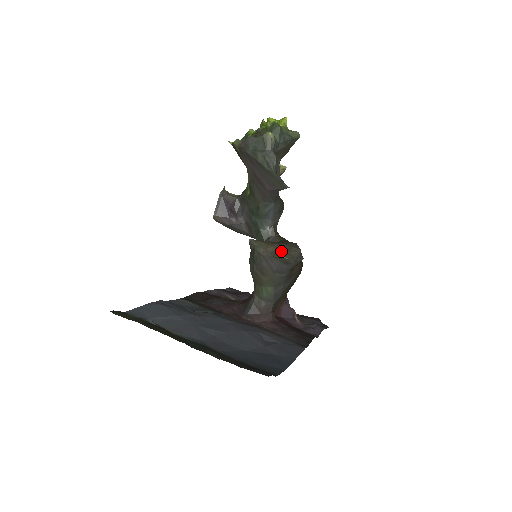
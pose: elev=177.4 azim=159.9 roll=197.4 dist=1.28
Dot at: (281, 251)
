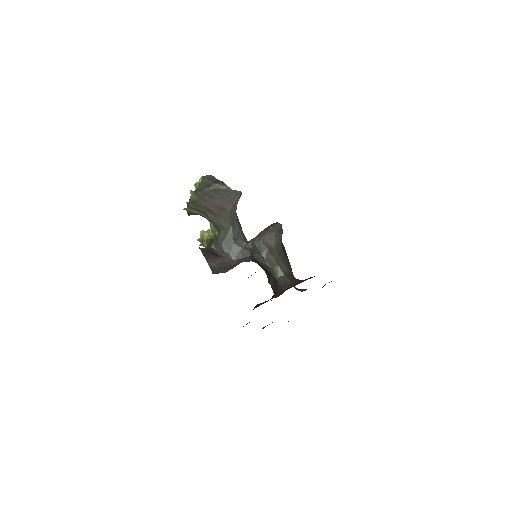
Dot at: (270, 226)
